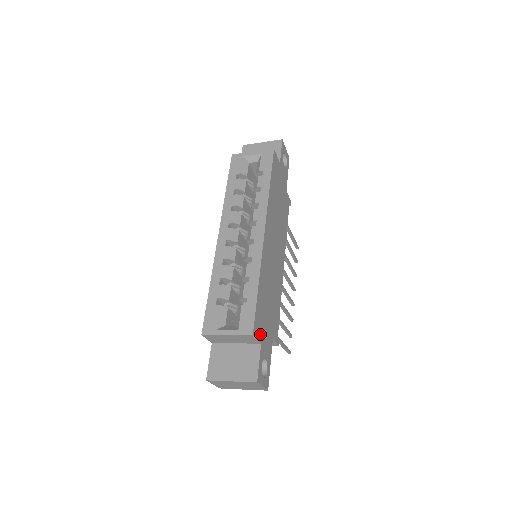
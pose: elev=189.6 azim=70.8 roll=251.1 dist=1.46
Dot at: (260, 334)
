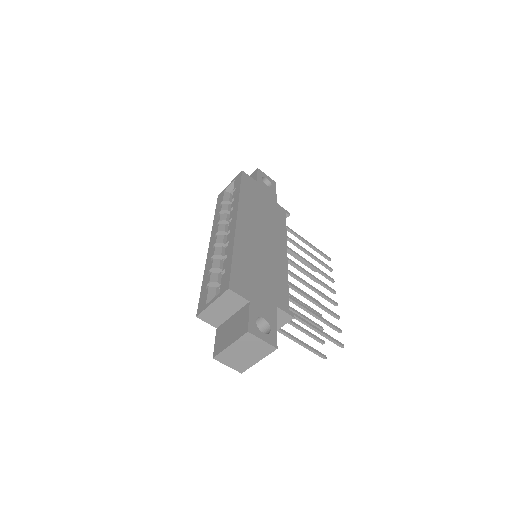
Dot at: (246, 293)
